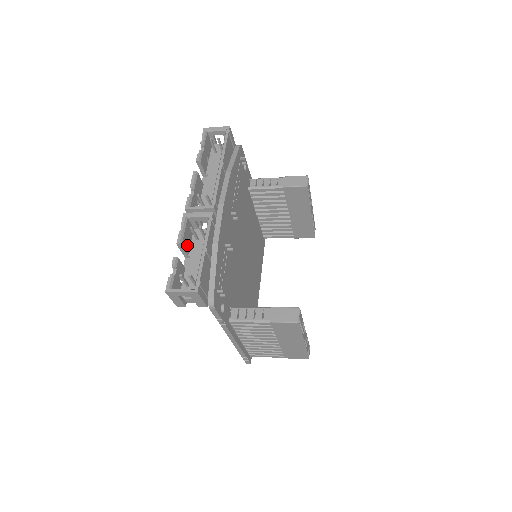
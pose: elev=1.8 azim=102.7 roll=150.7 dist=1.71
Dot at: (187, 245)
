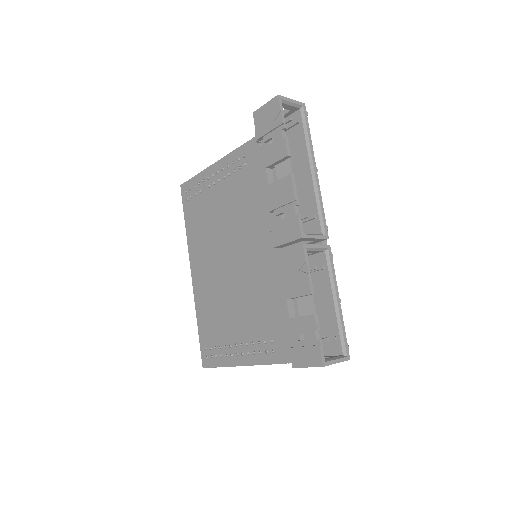
Dot at: (298, 286)
